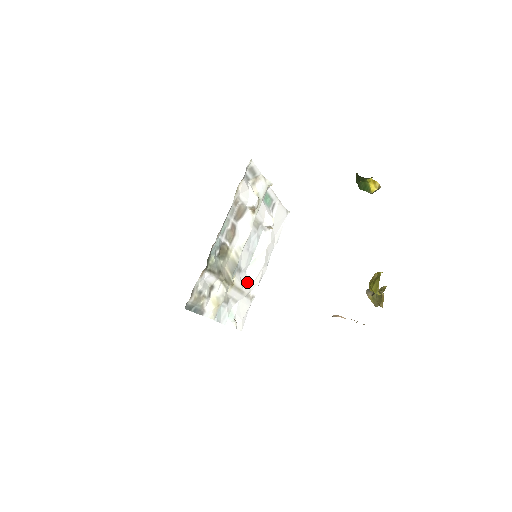
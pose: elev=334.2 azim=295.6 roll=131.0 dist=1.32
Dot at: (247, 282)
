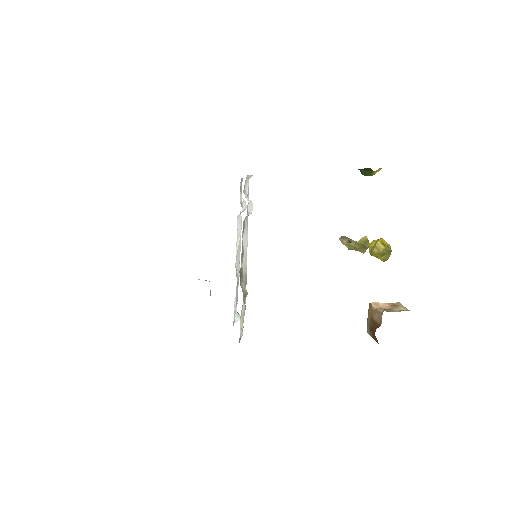
Dot at: occluded
